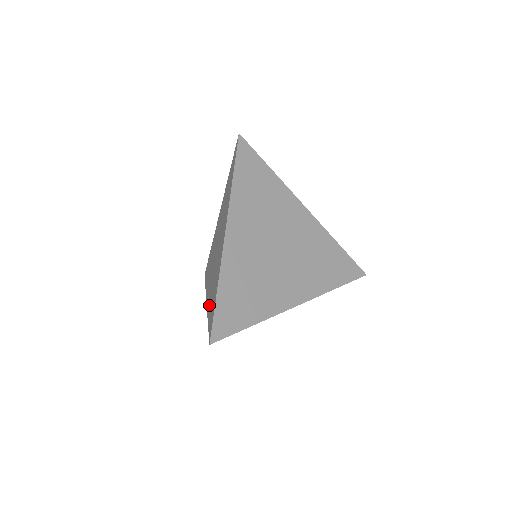
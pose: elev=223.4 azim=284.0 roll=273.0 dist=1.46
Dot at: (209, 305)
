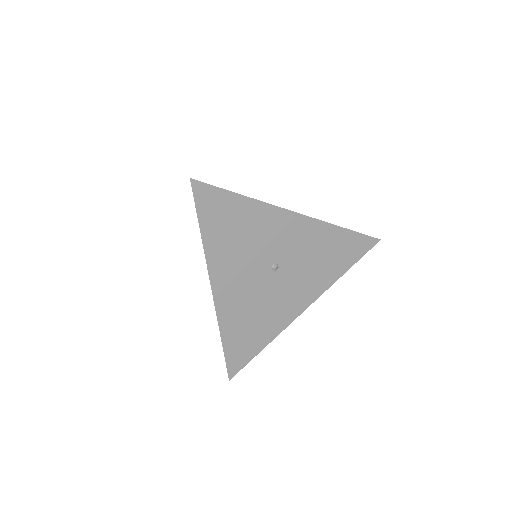
Dot at: occluded
